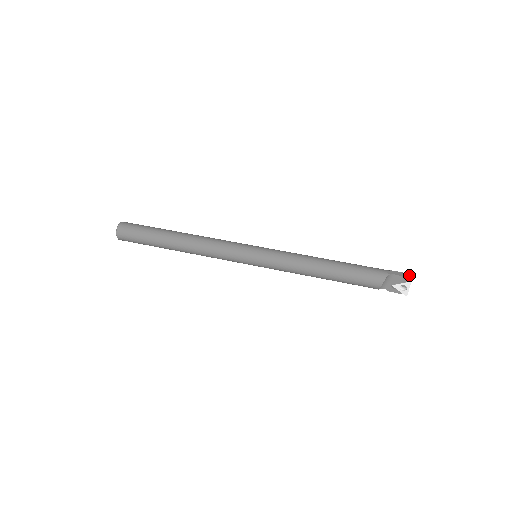
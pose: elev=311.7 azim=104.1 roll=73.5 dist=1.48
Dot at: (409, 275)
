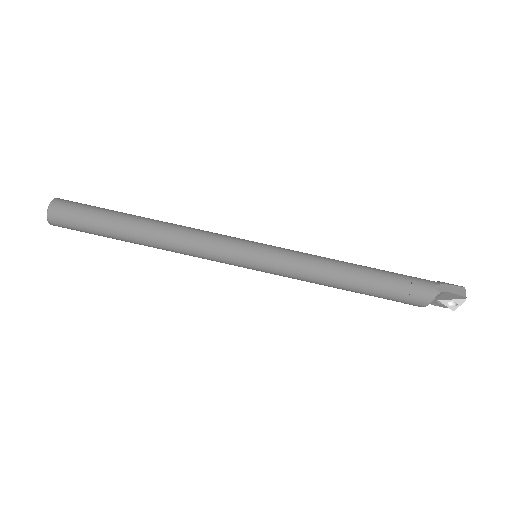
Dot at: (464, 290)
